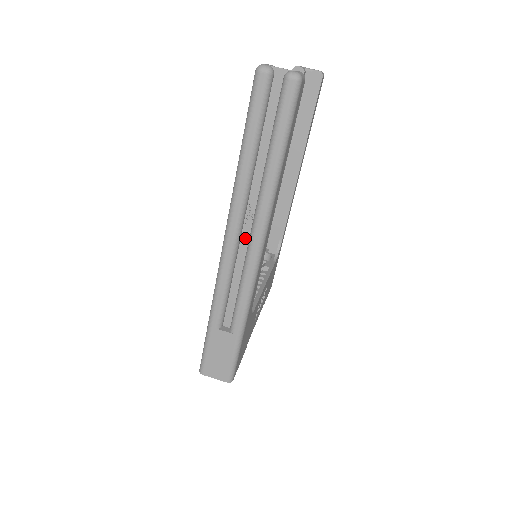
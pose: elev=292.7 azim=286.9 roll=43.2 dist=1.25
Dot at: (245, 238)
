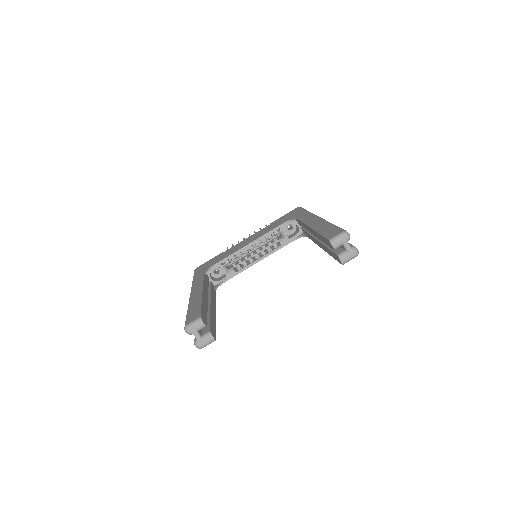
Dot at: occluded
